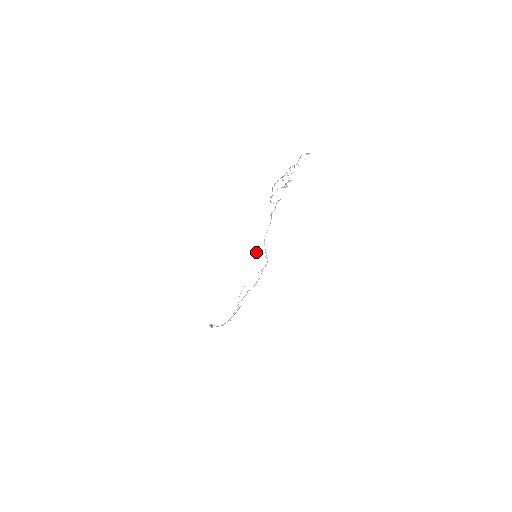
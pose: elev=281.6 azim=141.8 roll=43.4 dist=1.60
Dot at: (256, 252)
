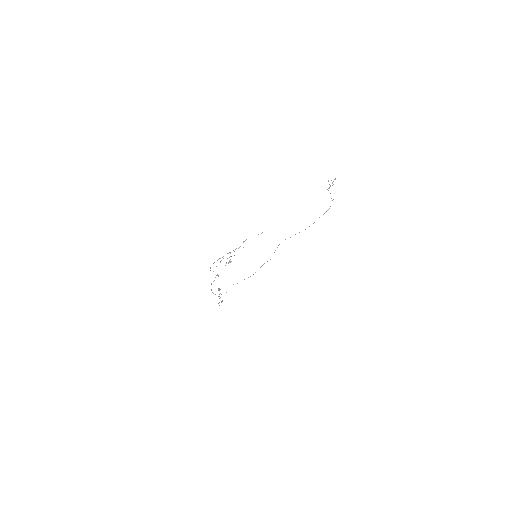
Dot at: (333, 184)
